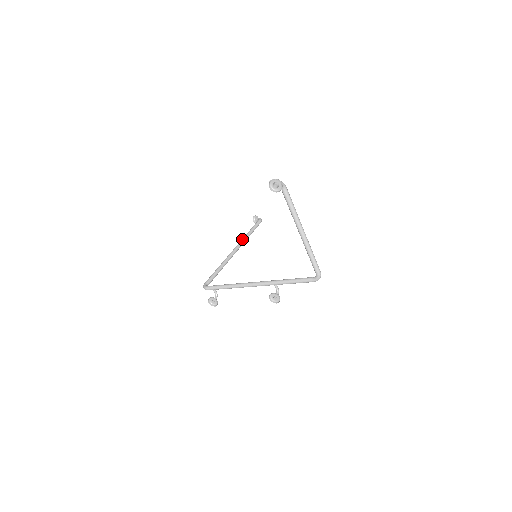
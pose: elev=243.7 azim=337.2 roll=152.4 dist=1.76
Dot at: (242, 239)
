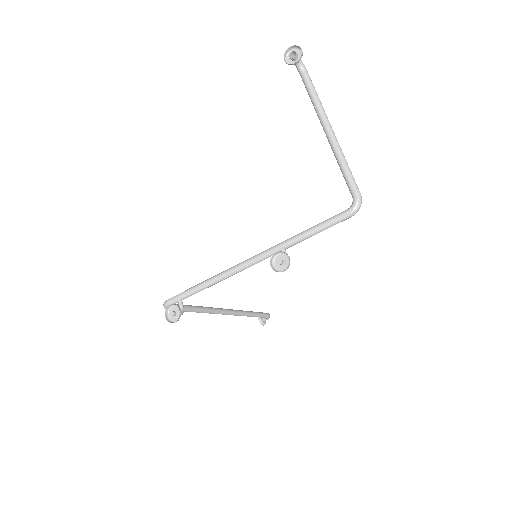
Dot at: (239, 310)
